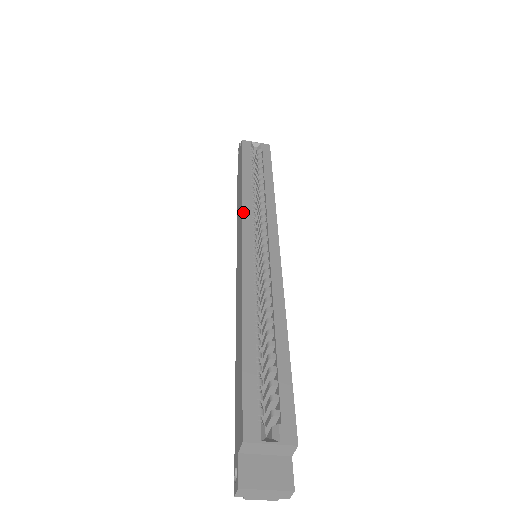
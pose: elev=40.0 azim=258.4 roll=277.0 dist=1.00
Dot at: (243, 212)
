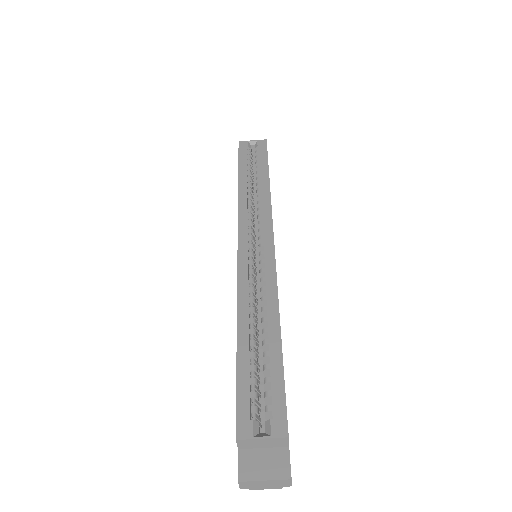
Dot at: (239, 216)
